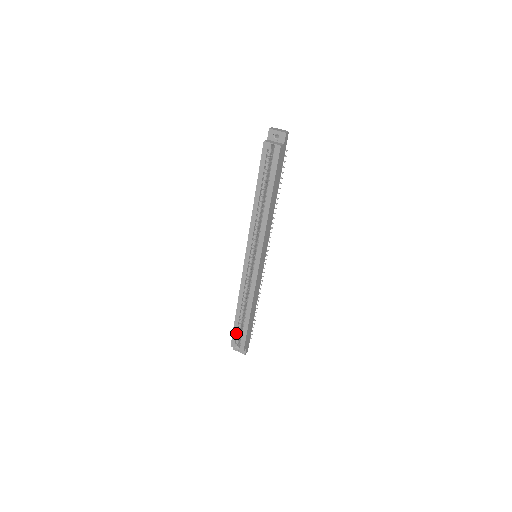
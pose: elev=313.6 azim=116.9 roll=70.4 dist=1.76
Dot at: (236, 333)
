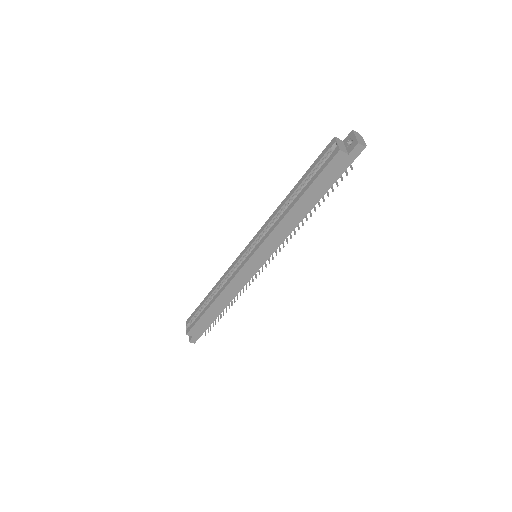
Dot at: (196, 313)
